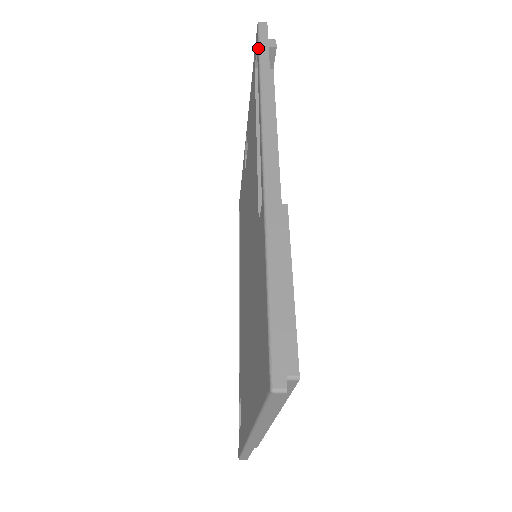
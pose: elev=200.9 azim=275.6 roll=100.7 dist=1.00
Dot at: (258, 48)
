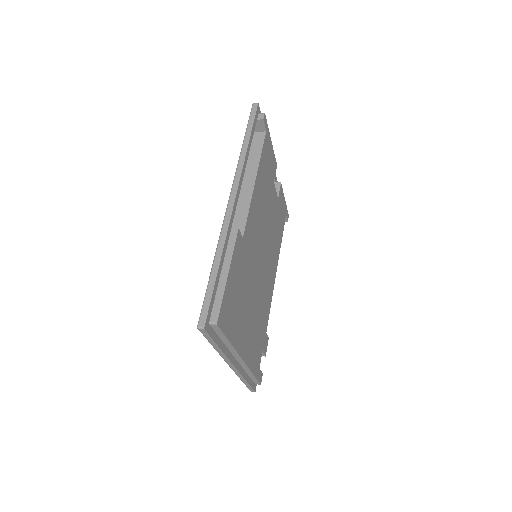
Dot at: (247, 124)
